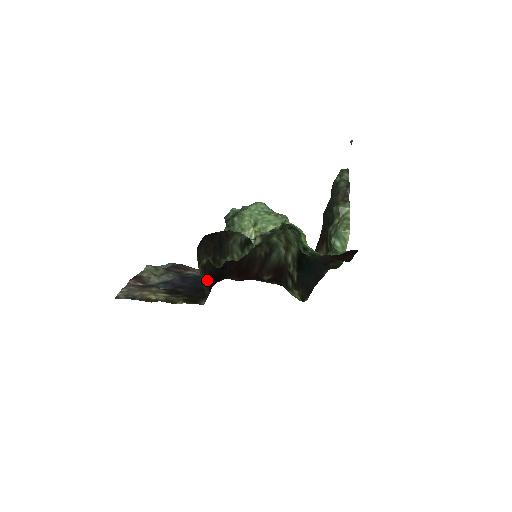
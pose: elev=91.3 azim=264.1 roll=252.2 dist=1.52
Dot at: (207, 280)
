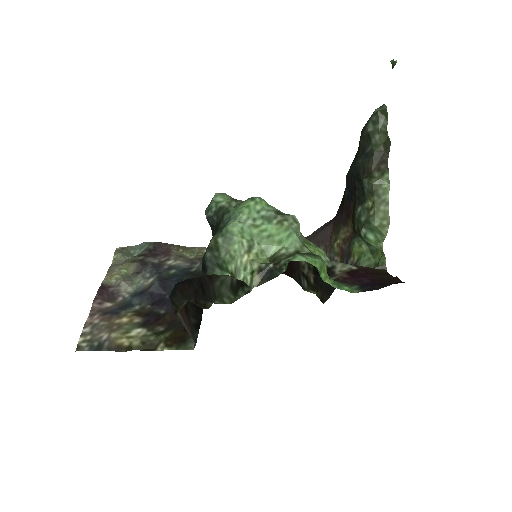
Dot at: (192, 319)
